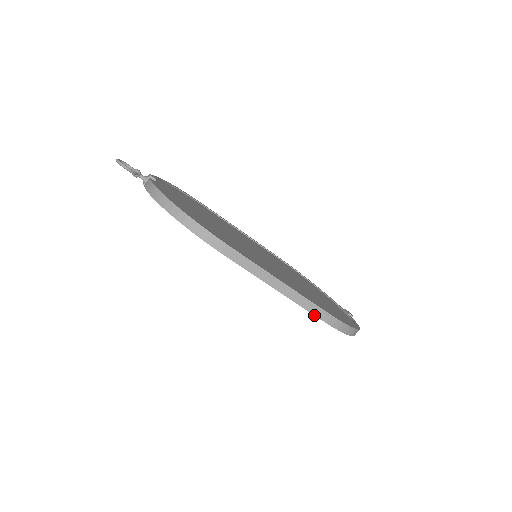
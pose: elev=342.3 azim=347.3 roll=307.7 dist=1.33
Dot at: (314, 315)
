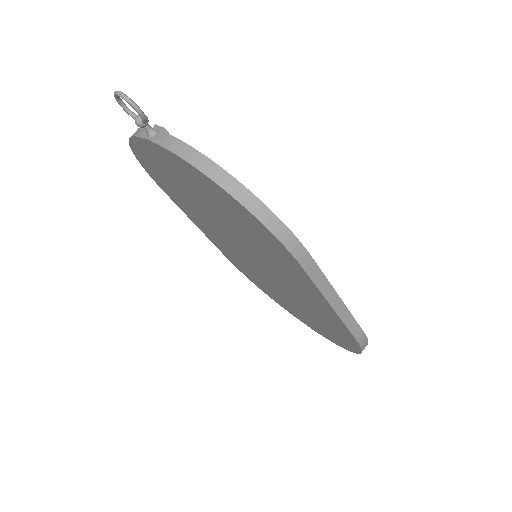
Dot at: (353, 336)
